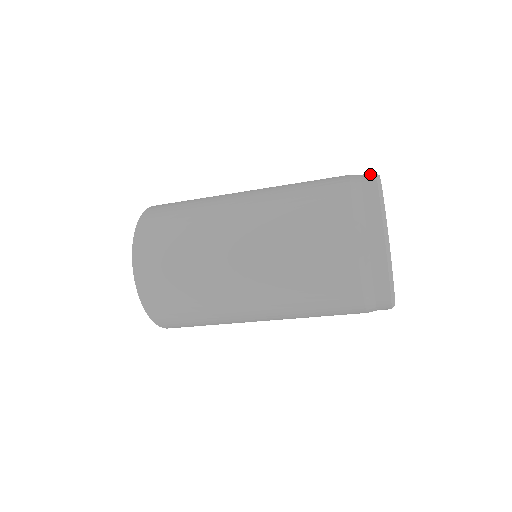
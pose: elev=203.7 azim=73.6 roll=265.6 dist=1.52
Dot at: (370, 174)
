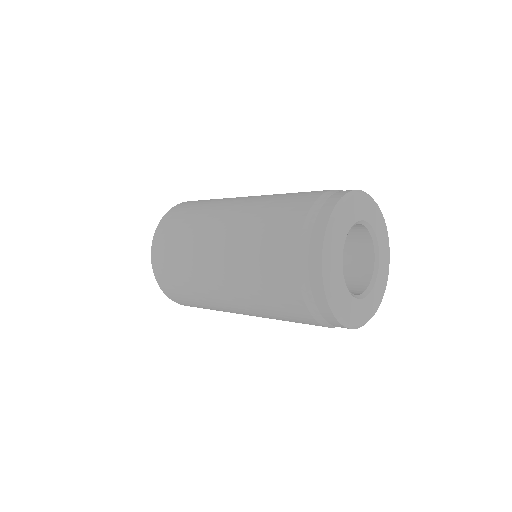
Dot at: (318, 240)
